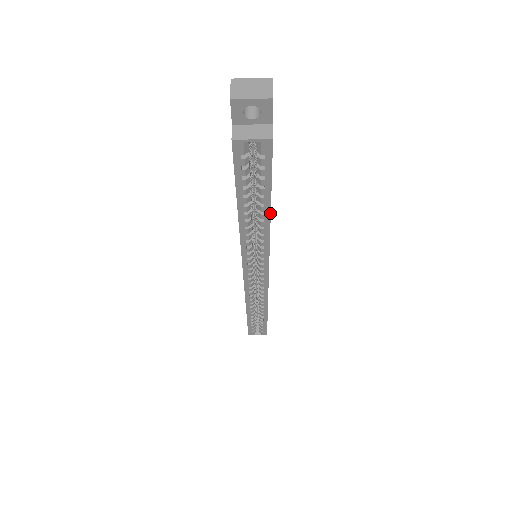
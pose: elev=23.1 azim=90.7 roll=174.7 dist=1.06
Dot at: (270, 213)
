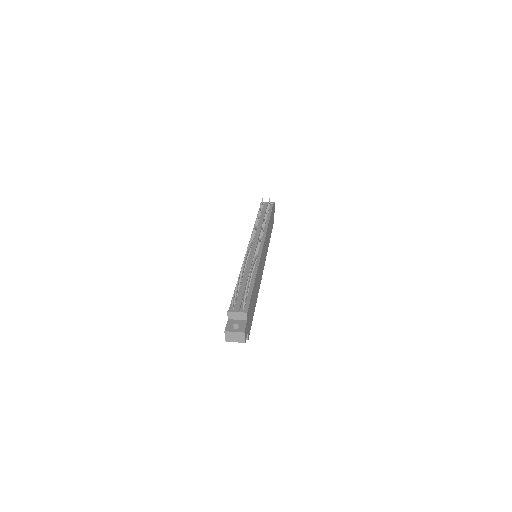
Dot at: occluded
